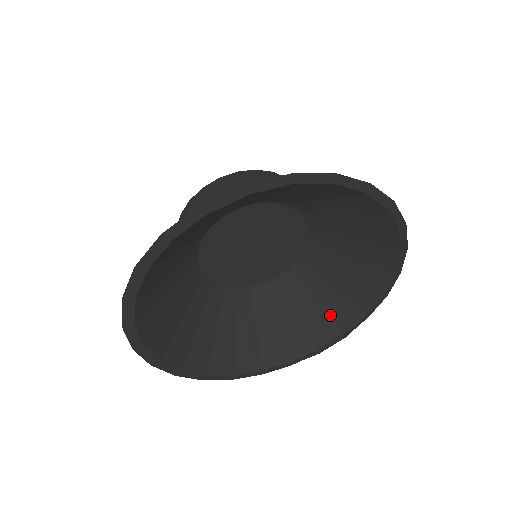
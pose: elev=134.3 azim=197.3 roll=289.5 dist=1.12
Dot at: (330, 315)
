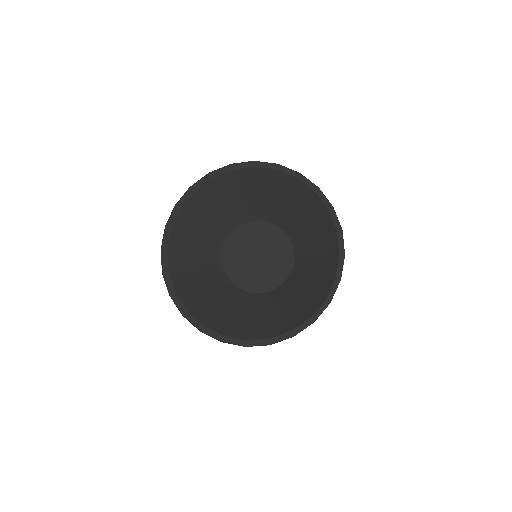
Dot at: (234, 324)
